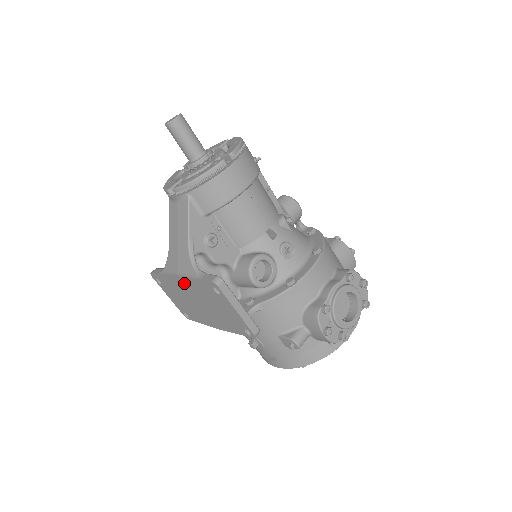
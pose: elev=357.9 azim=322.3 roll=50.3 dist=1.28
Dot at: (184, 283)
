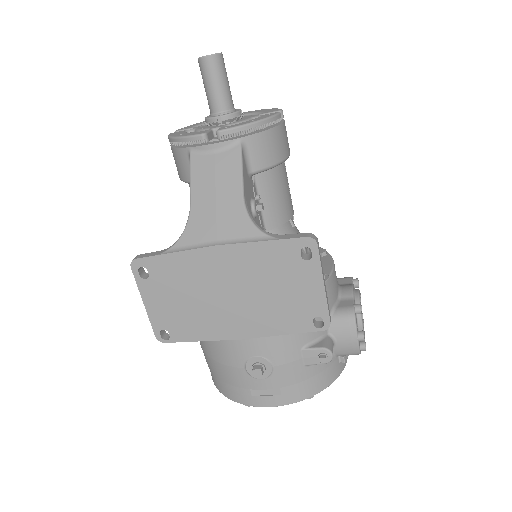
Dot at: (225, 258)
